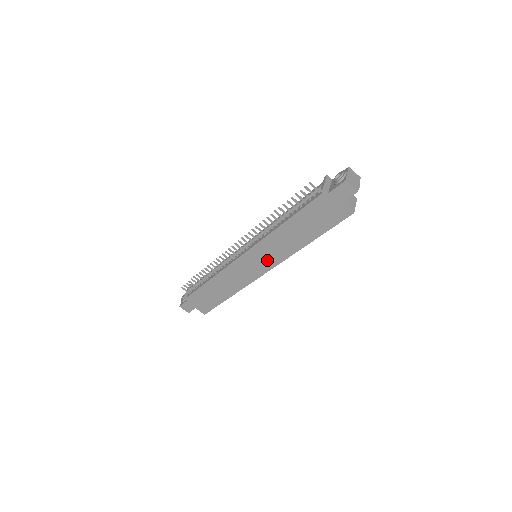
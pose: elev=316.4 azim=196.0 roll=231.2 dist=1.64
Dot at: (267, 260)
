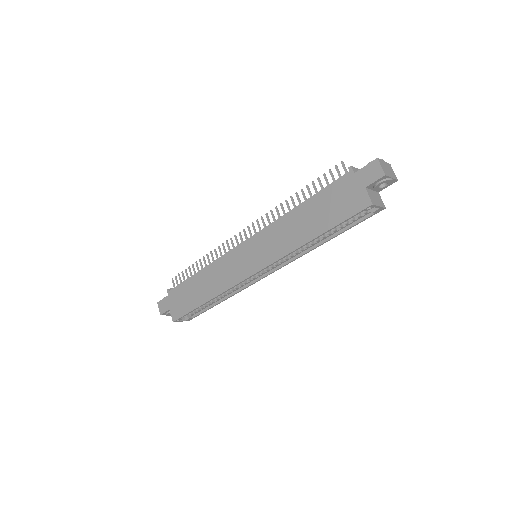
Dot at: (263, 255)
